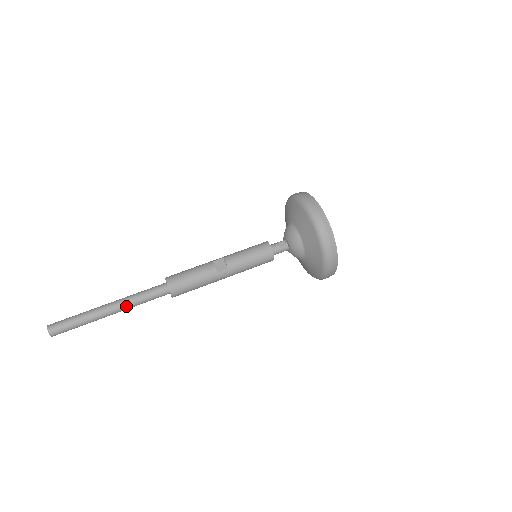
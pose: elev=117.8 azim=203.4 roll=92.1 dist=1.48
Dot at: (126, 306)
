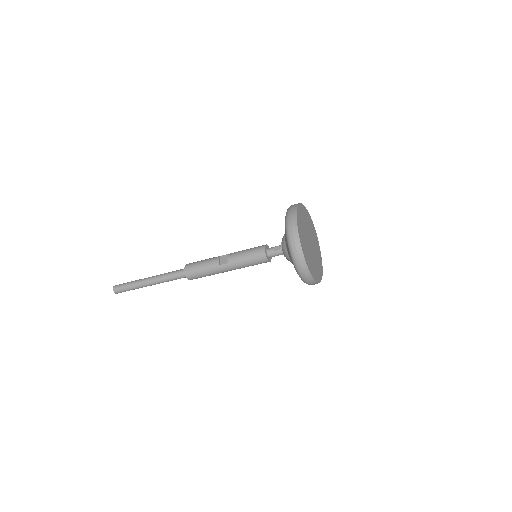
Dot at: (158, 280)
